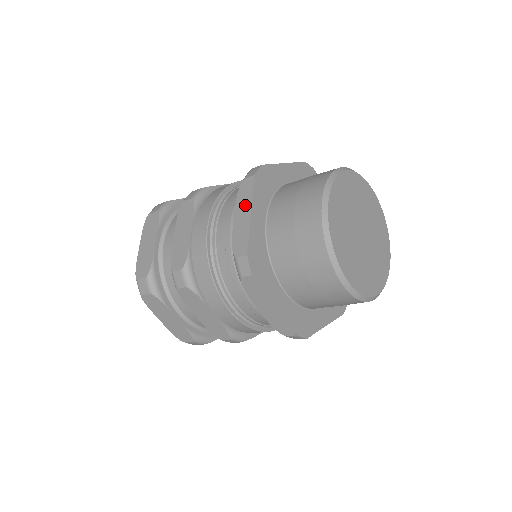
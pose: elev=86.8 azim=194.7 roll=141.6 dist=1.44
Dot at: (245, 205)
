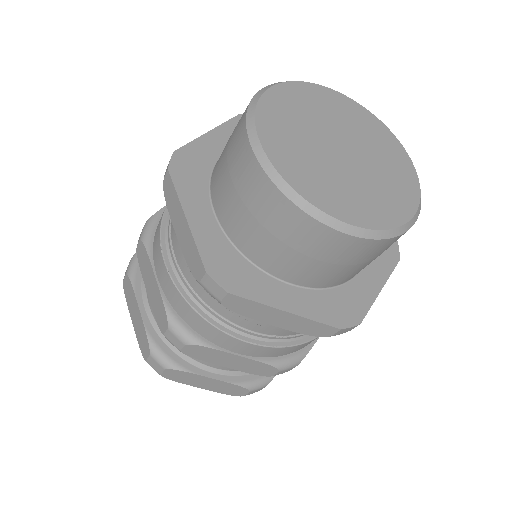
Dot at: occluded
